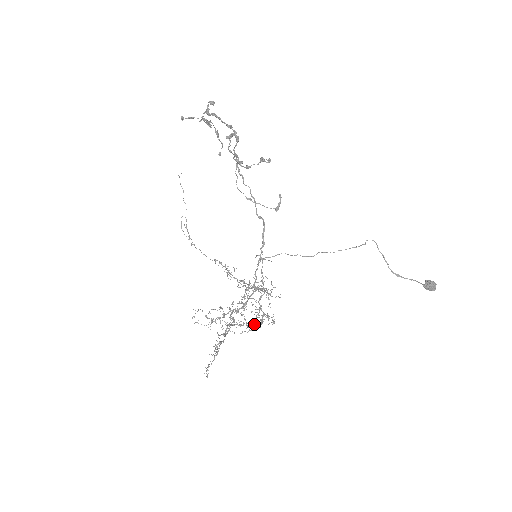
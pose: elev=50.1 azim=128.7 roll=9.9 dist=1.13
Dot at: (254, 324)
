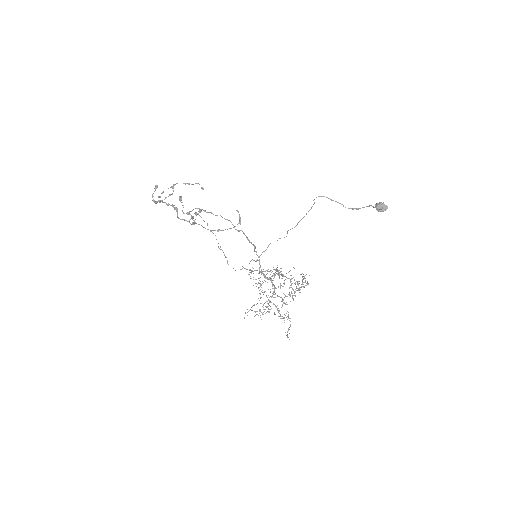
Dot at: (294, 292)
